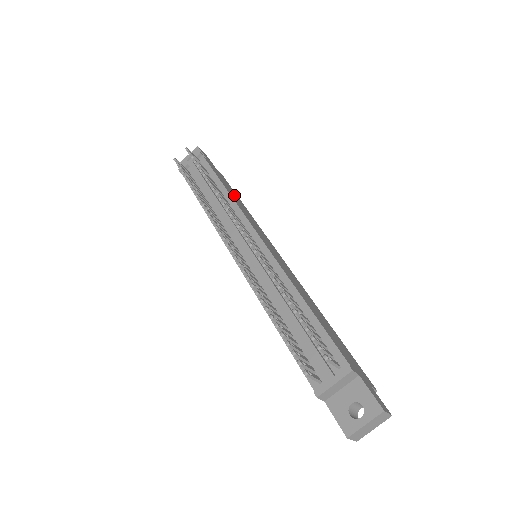
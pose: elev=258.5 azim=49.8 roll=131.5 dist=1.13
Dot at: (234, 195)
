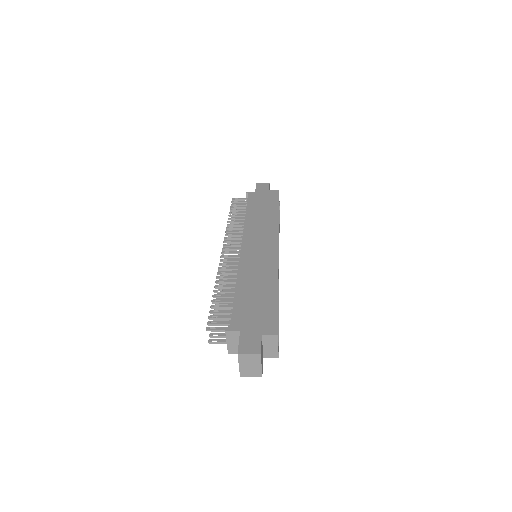
Dot at: (263, 210)
